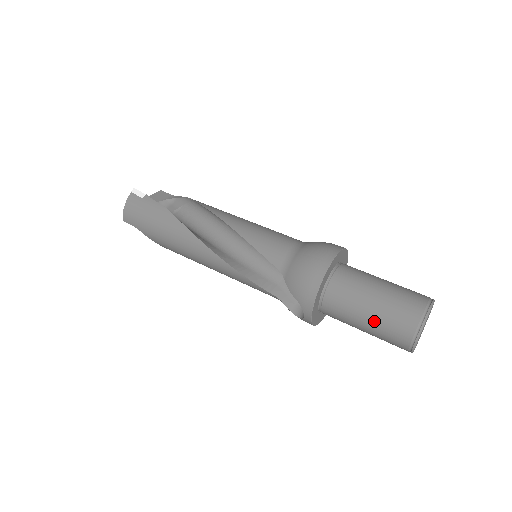
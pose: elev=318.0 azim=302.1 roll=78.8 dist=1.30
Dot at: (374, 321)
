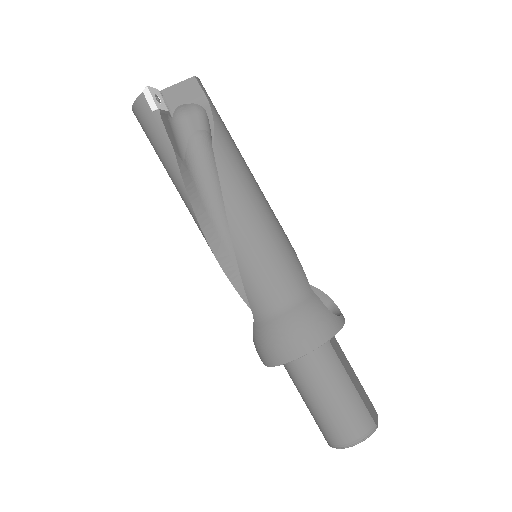
Dot at: (308, 408)
